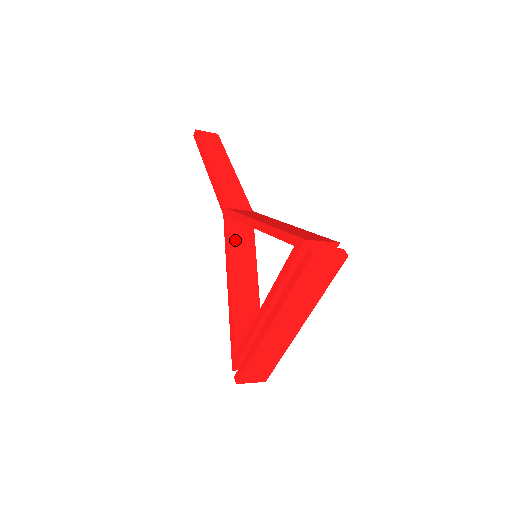
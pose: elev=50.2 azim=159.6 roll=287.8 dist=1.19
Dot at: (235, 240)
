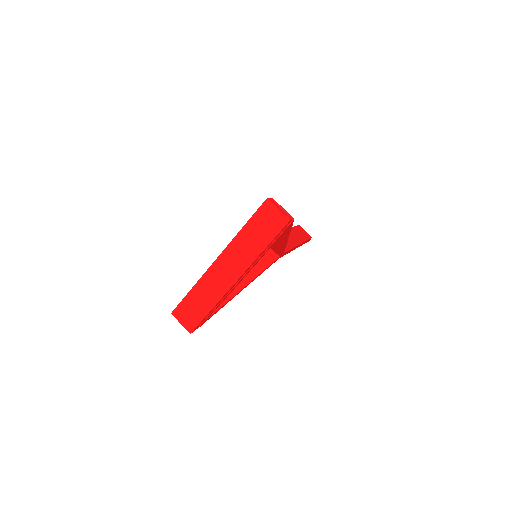
Dot at: occluded
